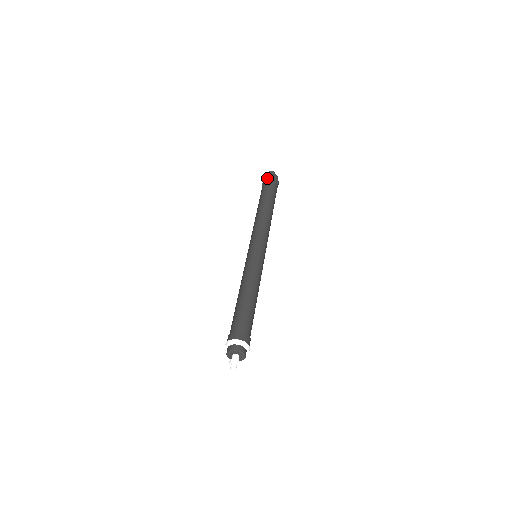
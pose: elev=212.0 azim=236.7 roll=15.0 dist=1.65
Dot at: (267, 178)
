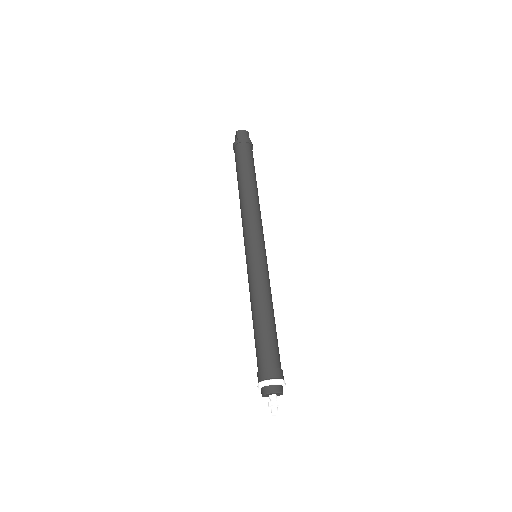
Dot at: (246, 141)
